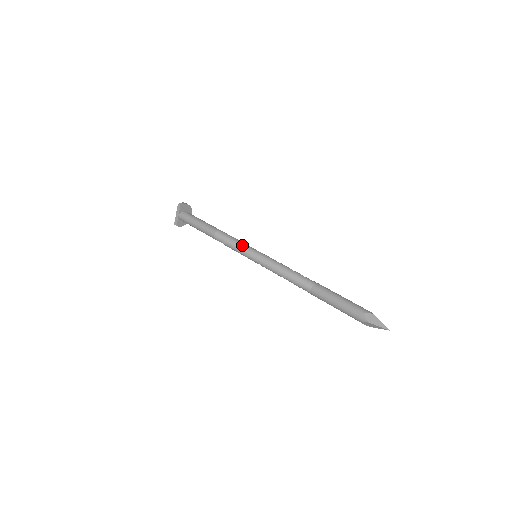
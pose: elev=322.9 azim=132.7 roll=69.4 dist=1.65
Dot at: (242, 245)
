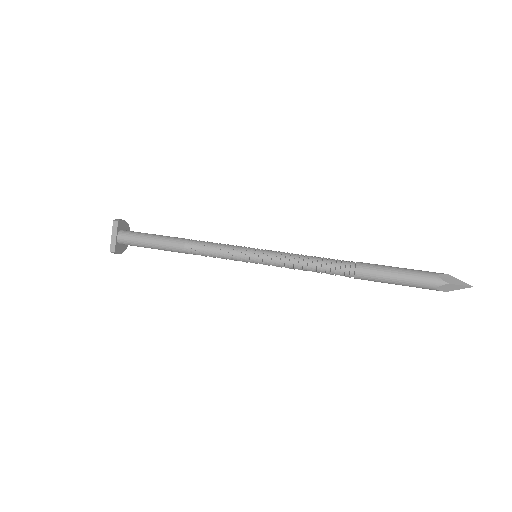
Dot at: (233, 246)
